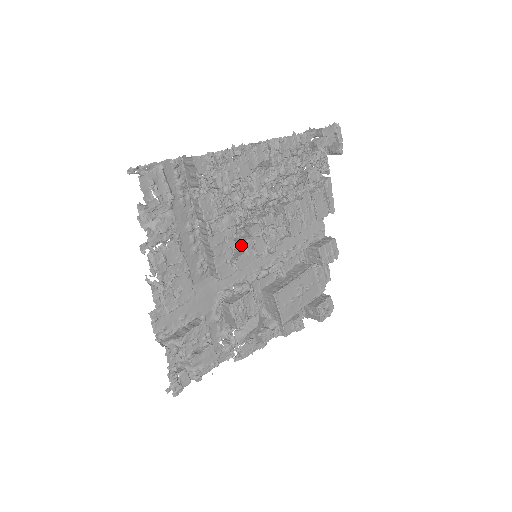
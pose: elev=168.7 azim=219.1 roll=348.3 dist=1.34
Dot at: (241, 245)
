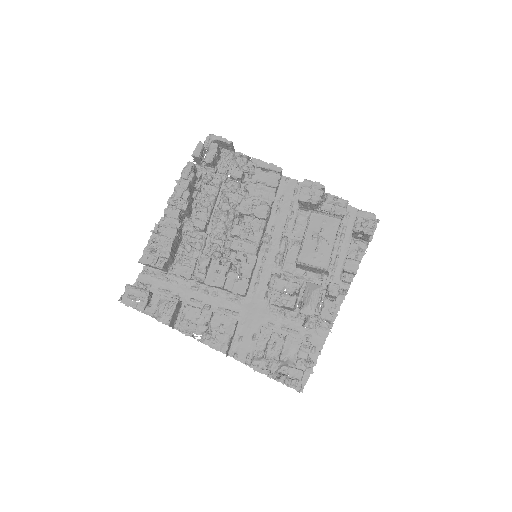
Dot at: (240, 261)
